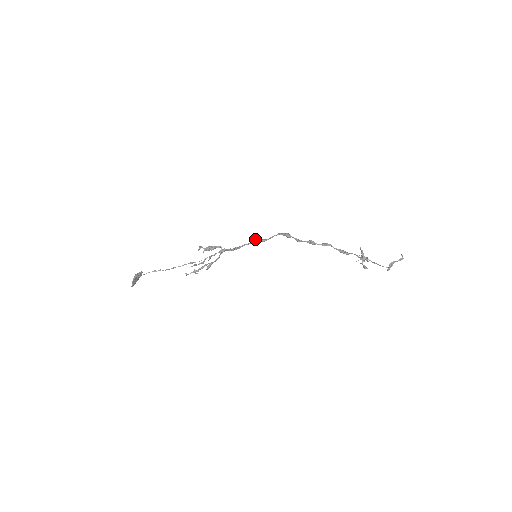
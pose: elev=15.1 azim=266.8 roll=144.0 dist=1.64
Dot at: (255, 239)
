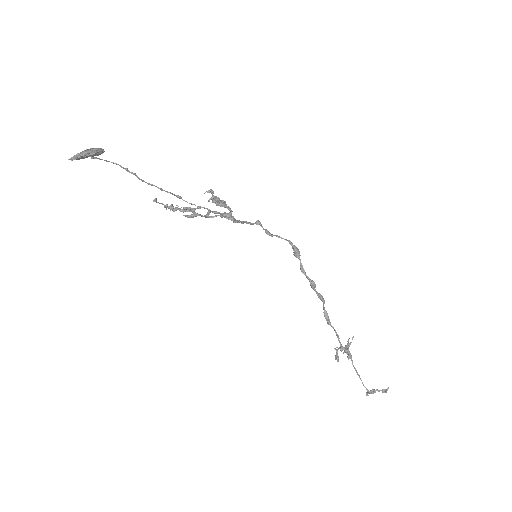
Dot at: occluded
